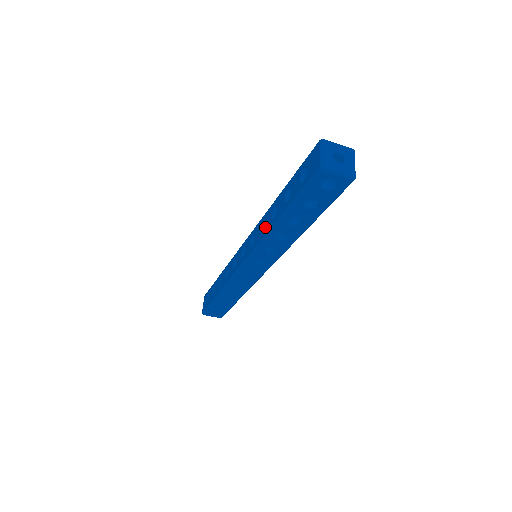
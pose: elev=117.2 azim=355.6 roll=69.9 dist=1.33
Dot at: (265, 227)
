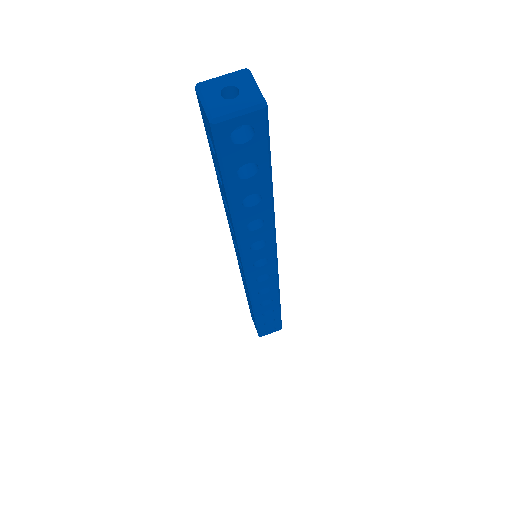
Dot at: (231, 225)
